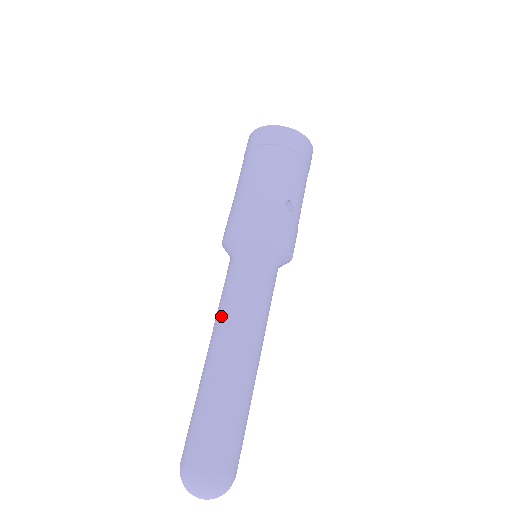
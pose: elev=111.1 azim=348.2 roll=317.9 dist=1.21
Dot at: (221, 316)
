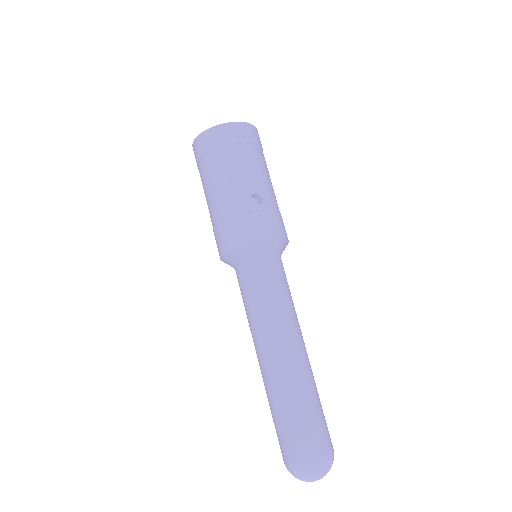
Dot at: (251, 329)
